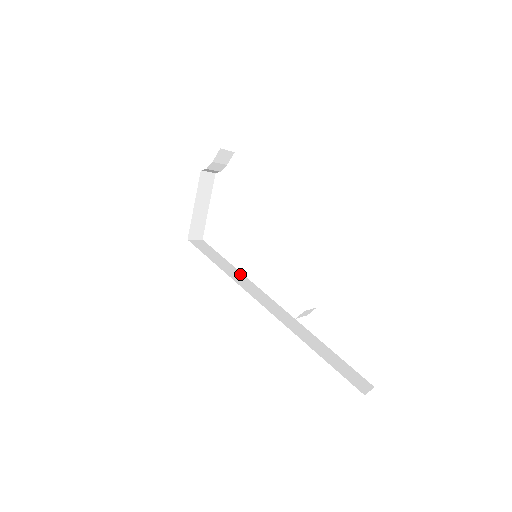
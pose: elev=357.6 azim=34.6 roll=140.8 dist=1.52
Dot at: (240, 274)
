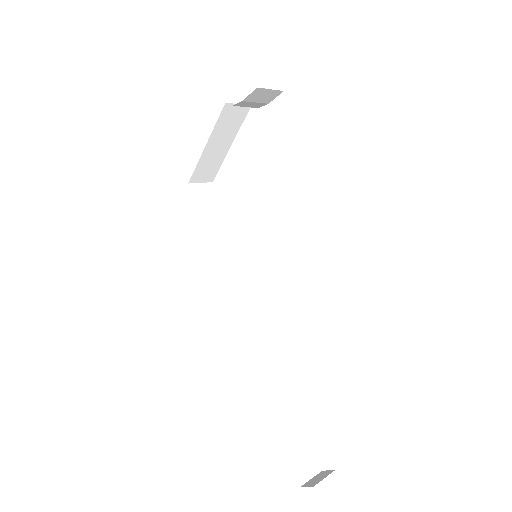
Dot at: (236, 256)
